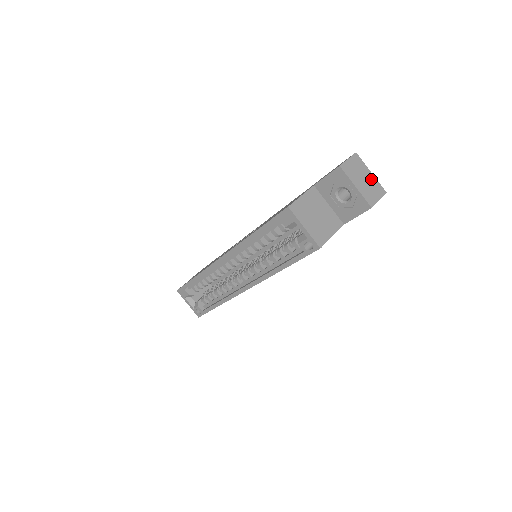
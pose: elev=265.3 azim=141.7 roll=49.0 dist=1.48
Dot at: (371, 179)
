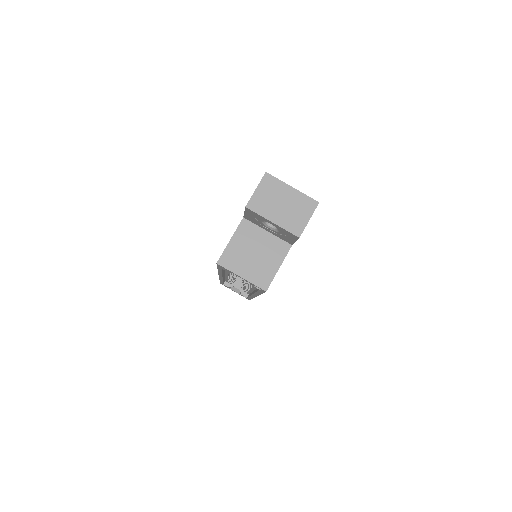
Dot at: (293, 197)
